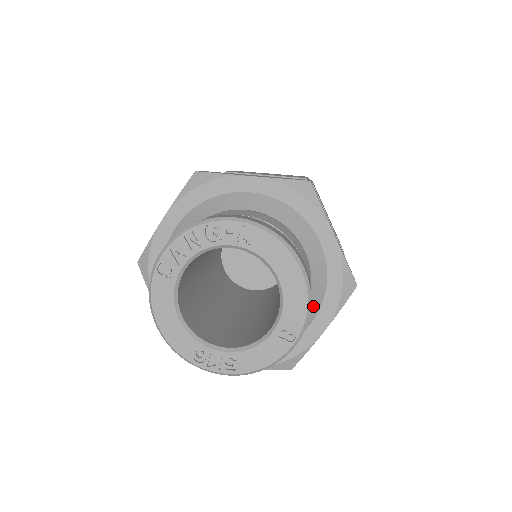
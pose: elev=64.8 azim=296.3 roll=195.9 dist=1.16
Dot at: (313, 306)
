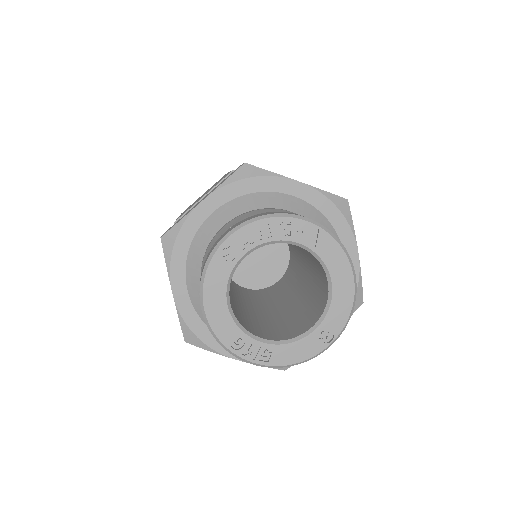
Dot at: occluded
